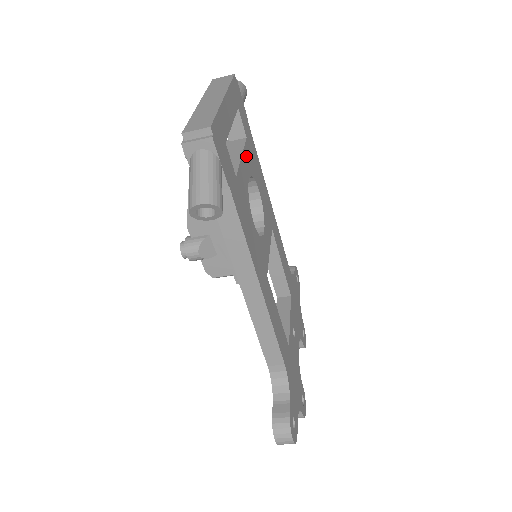
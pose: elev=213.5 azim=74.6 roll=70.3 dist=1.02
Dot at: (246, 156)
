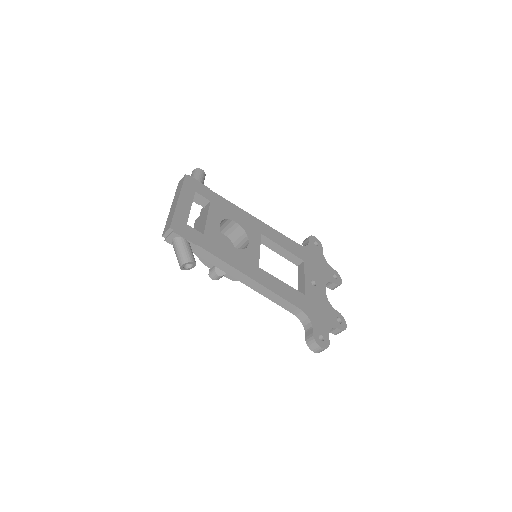
Dot at: (213, 213)
